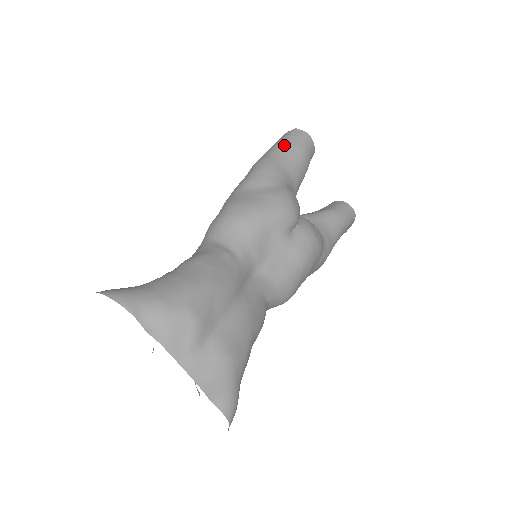
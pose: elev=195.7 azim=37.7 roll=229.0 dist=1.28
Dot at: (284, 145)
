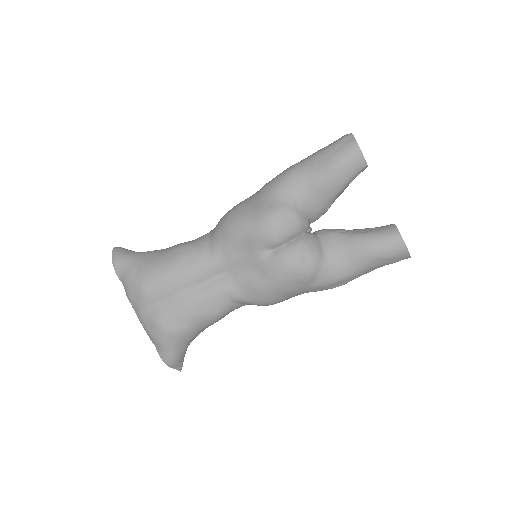
Dot at: (321, 154)
